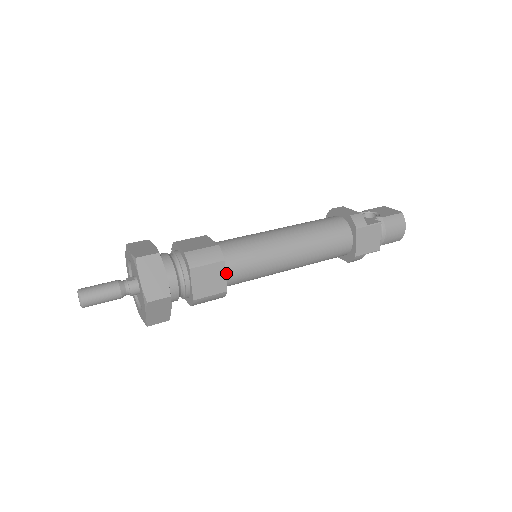
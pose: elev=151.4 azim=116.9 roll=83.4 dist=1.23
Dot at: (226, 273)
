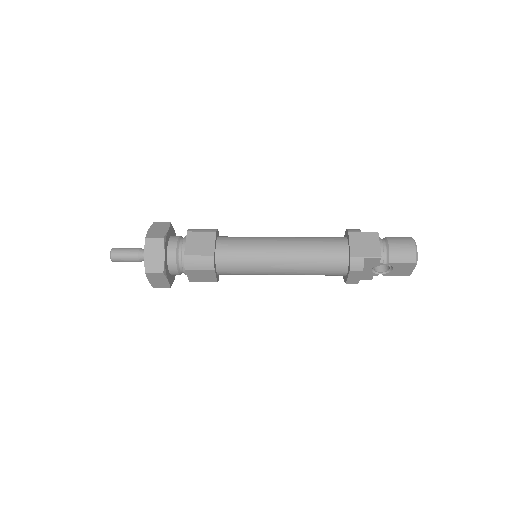
Dot at: (218, 245)
